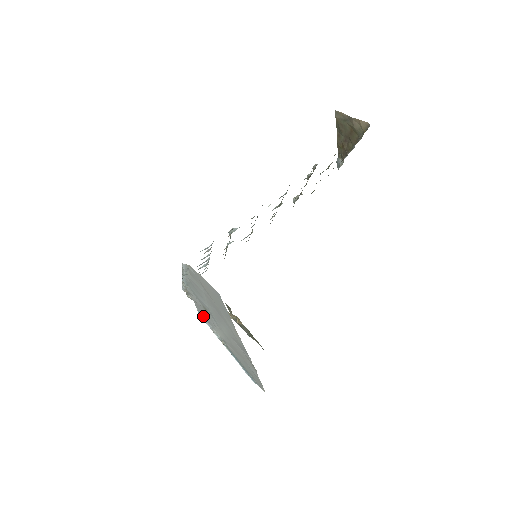
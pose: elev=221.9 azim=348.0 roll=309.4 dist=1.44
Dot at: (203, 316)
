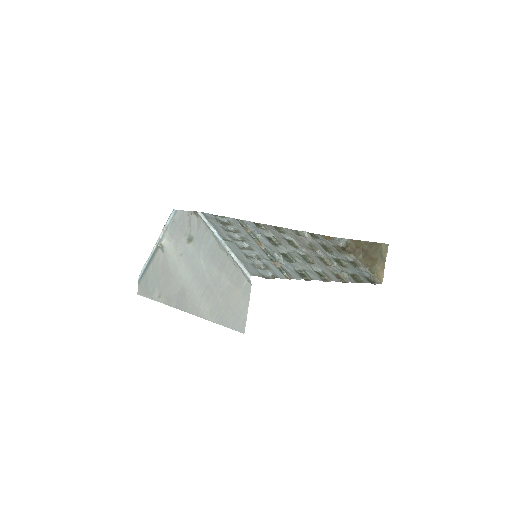
Dot at: (175, 218)
